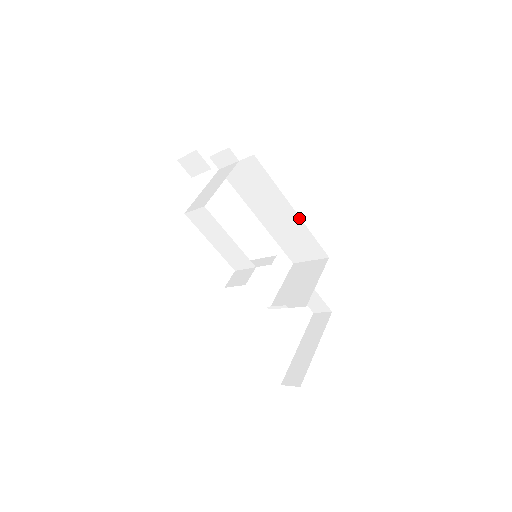
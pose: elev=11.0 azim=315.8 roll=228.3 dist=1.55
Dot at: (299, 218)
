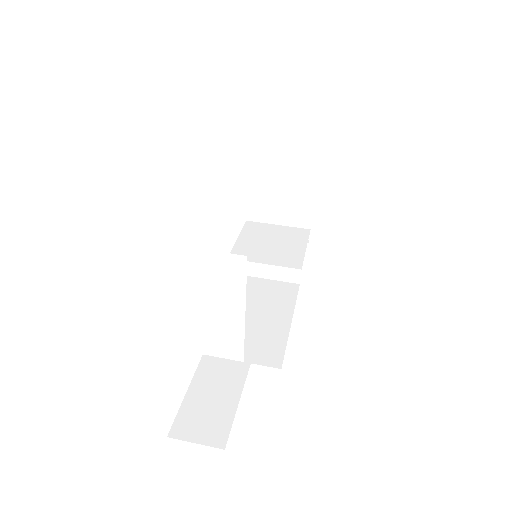
Dot at: occluded
